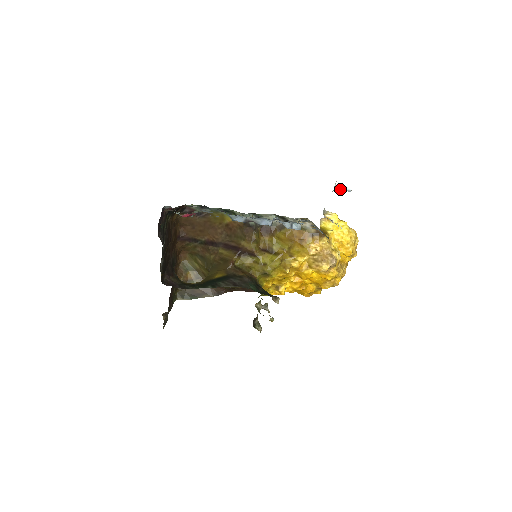
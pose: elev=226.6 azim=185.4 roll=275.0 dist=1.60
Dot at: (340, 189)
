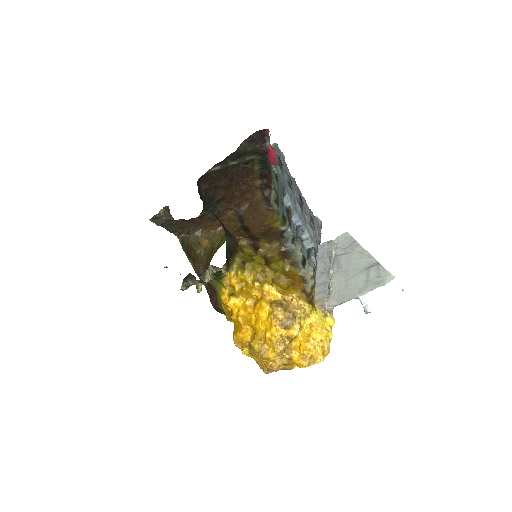
Dot at: (362, 303)
